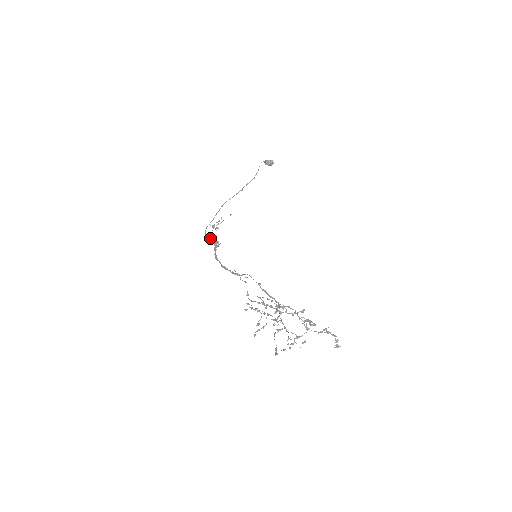
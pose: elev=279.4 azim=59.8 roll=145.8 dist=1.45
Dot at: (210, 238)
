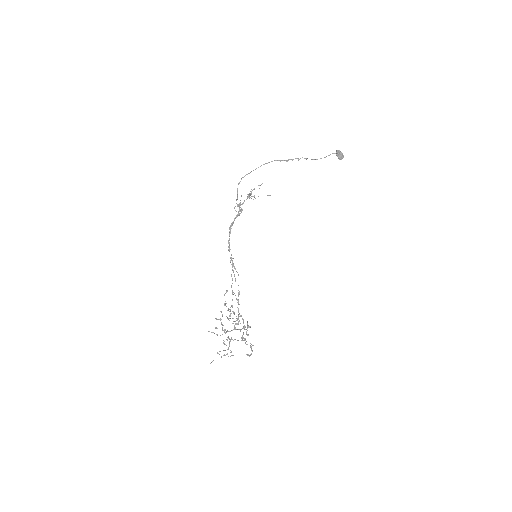
Dot at: (239, 205)
